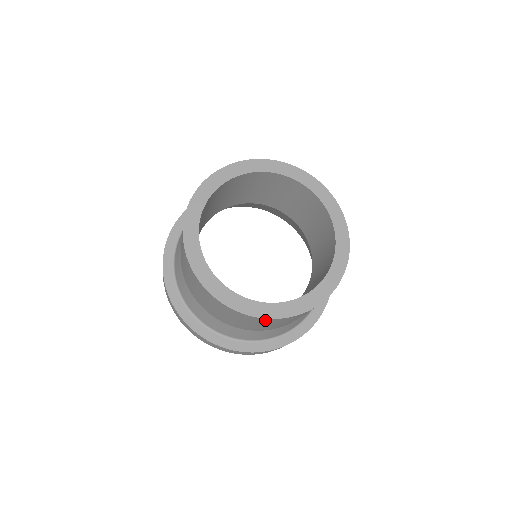
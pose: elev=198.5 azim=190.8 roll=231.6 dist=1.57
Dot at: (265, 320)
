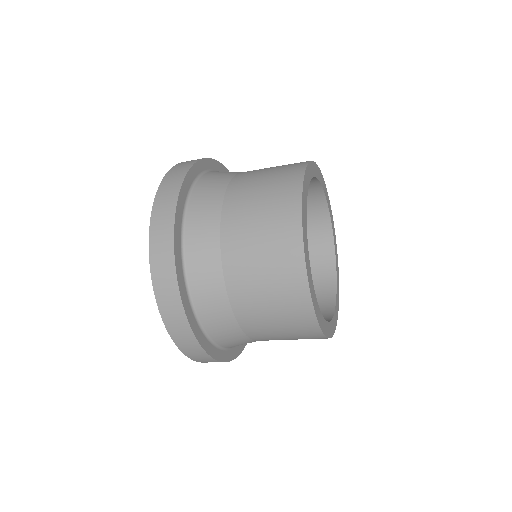
Dot at: occluded
